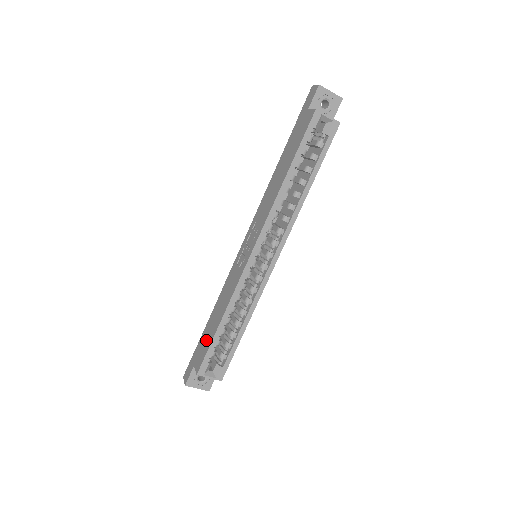
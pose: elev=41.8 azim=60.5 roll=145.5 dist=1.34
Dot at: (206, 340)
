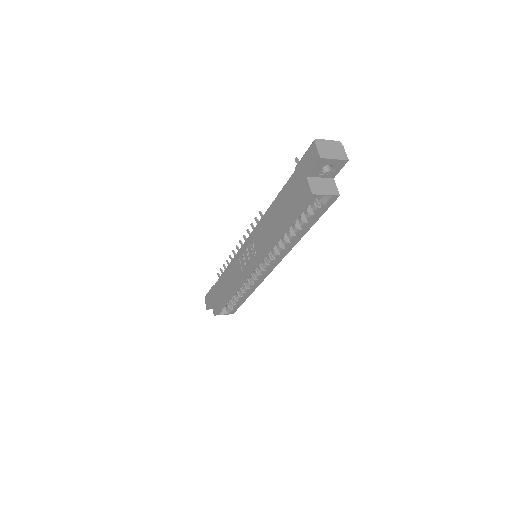
Dot at: (219, 296)
